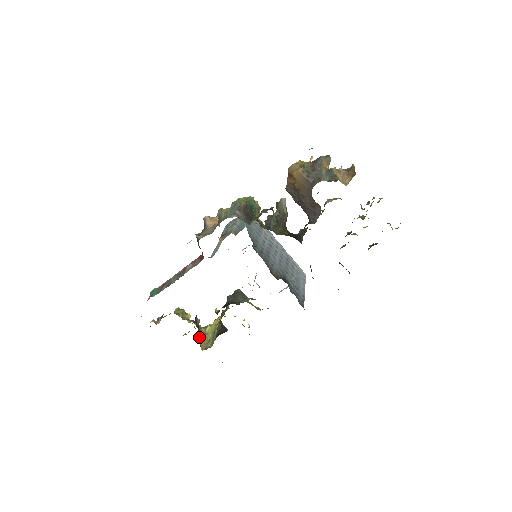
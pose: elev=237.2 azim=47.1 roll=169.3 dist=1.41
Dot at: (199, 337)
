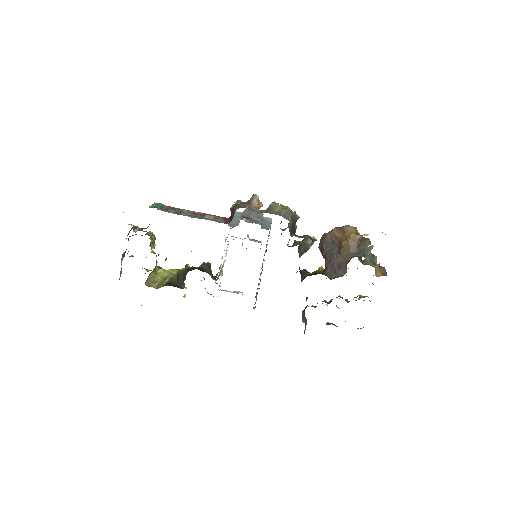
Dot at: occluded
